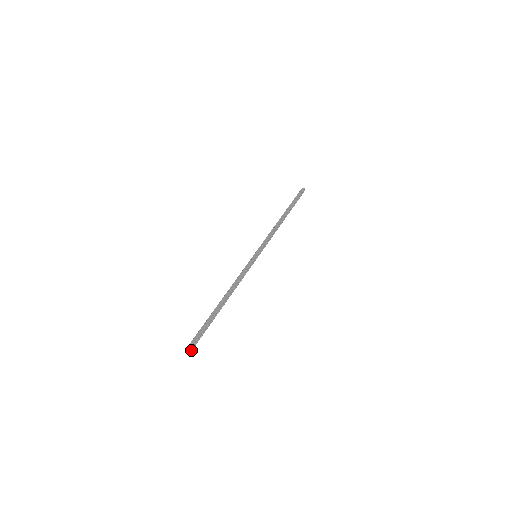
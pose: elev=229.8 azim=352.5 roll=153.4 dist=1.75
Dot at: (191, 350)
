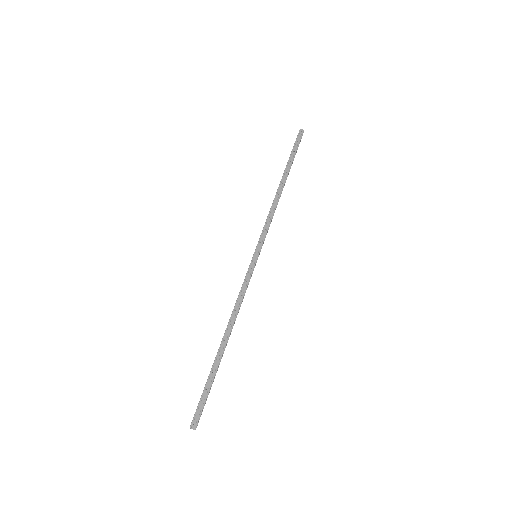
Dot at: (197, 424)
